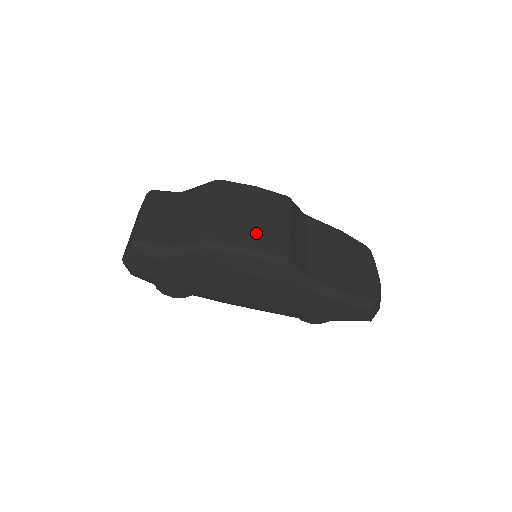
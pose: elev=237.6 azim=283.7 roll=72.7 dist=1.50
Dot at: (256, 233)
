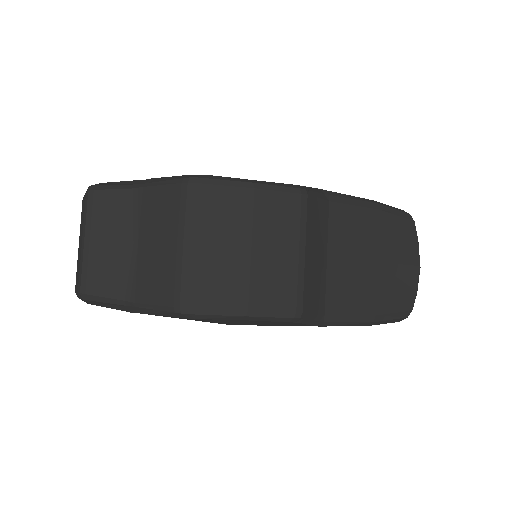
Dot at: (254, 283)
